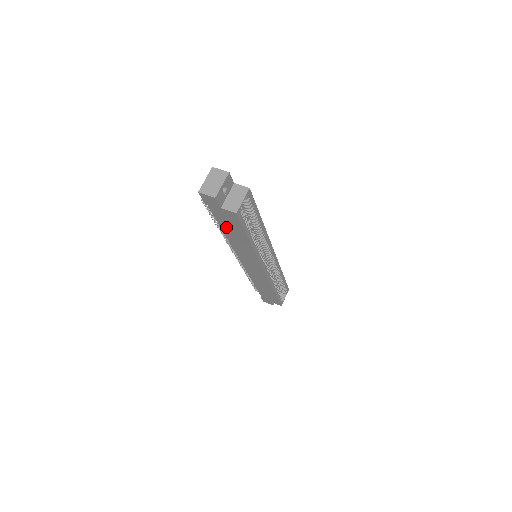
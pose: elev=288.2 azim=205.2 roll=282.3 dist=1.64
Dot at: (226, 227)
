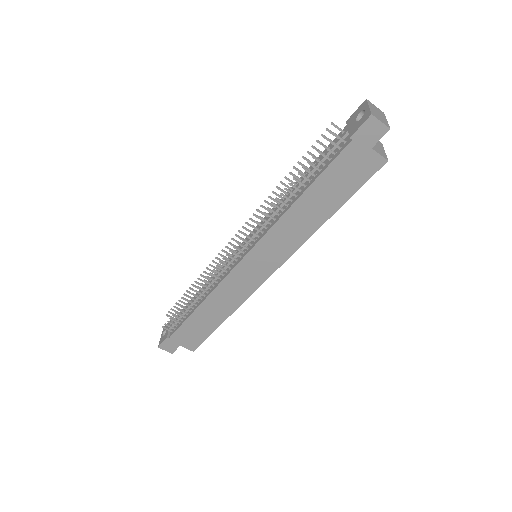
Dot at: (324, 185)
